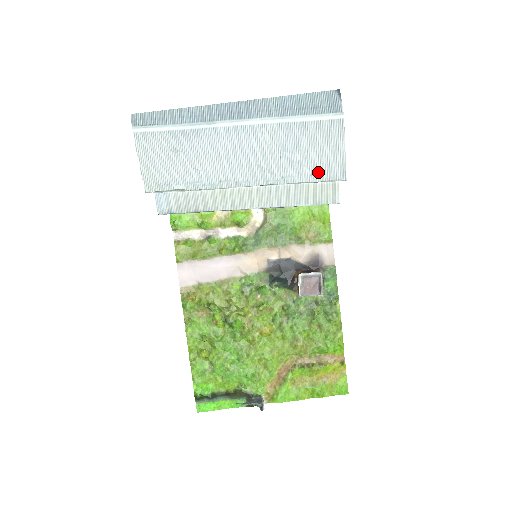
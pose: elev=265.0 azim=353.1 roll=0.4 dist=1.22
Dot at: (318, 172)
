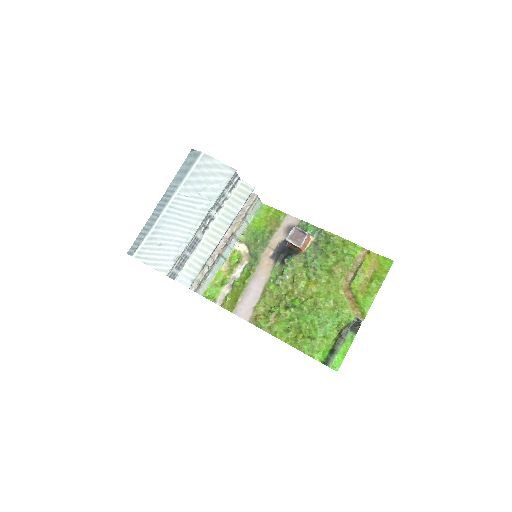
Dot at: (221, 181)
